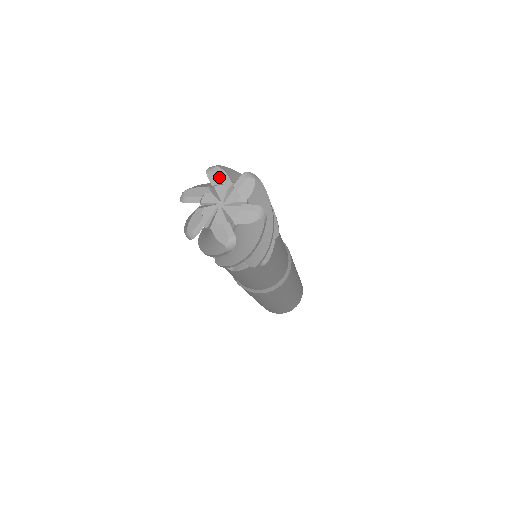
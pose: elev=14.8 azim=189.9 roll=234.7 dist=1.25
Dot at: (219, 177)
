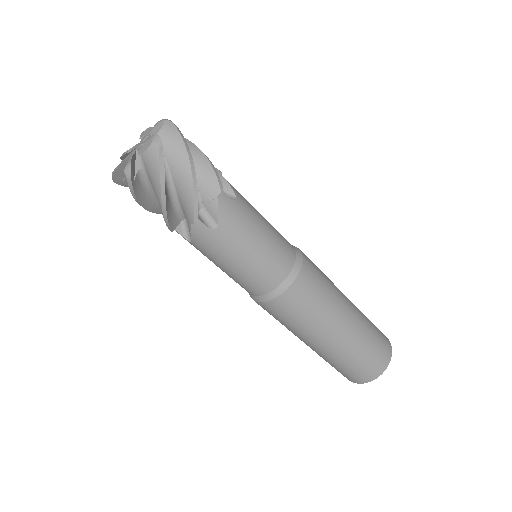
Dot at: (129, 149)
